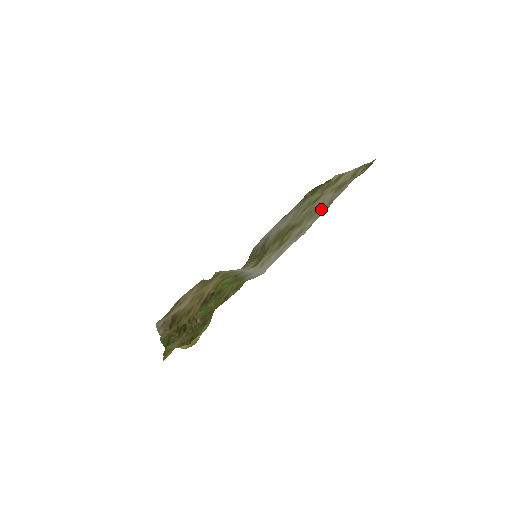
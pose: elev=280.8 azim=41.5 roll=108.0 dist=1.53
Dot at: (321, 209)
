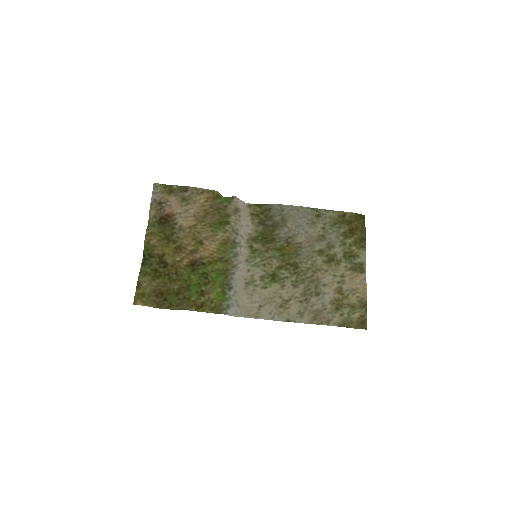
Dot at: (312, 305)
